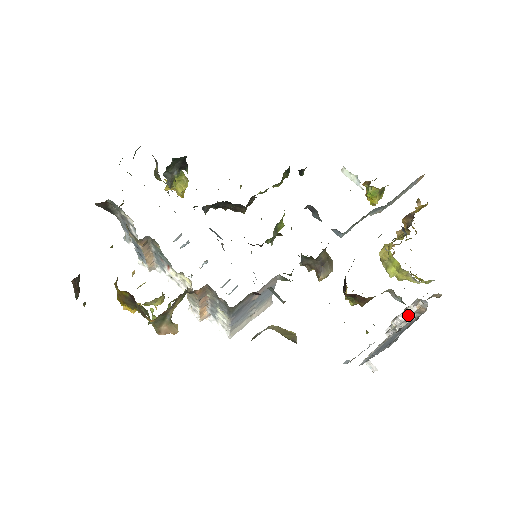
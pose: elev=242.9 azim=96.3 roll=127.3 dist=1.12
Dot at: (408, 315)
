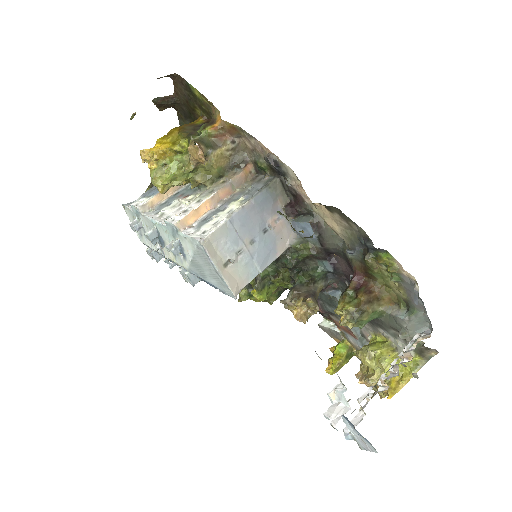
Dot at: occluded
